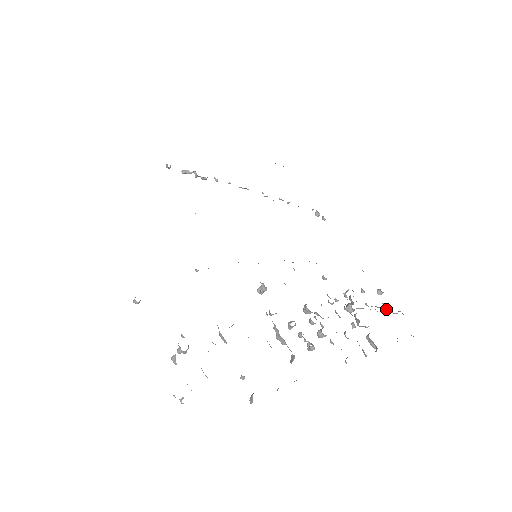
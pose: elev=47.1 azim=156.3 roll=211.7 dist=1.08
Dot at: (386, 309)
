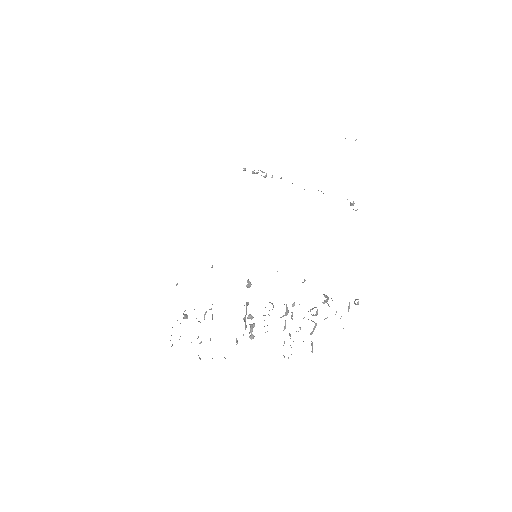
Dot at: occluded
